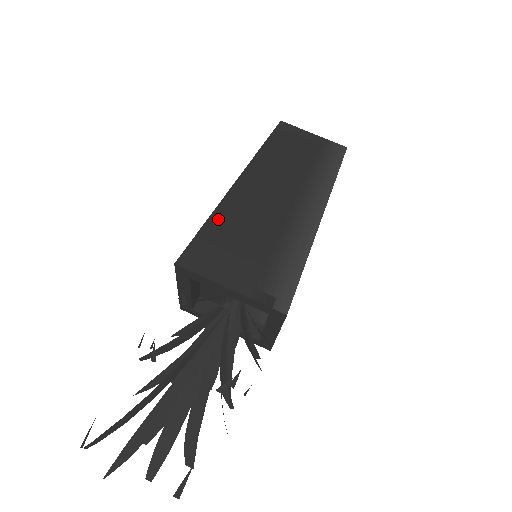
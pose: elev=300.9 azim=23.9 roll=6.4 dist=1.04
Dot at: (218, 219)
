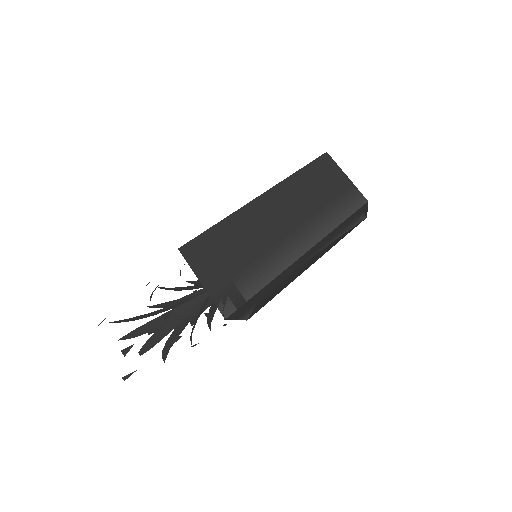
Dot at: (223, 227)
